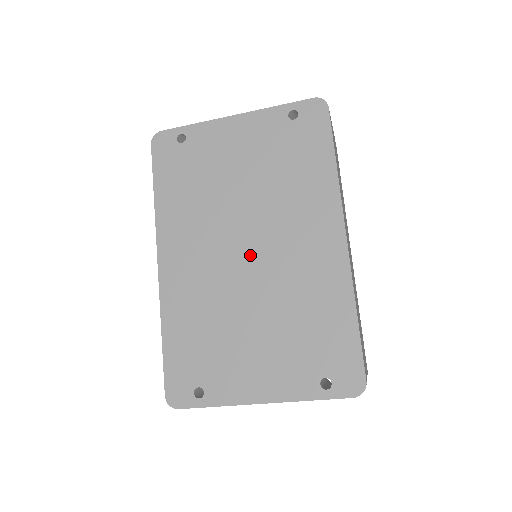
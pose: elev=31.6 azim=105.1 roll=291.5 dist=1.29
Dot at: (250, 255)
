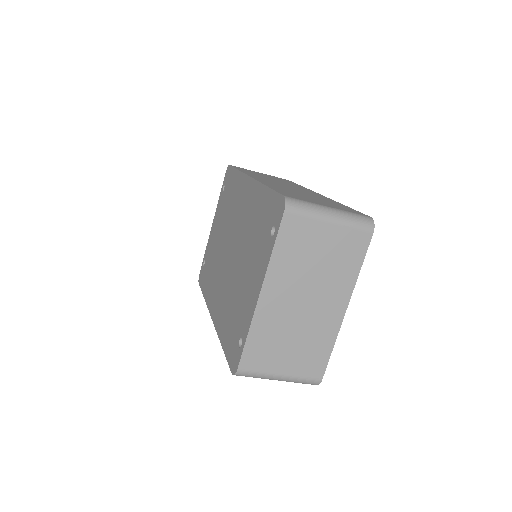
Dot at: (231, 250)
